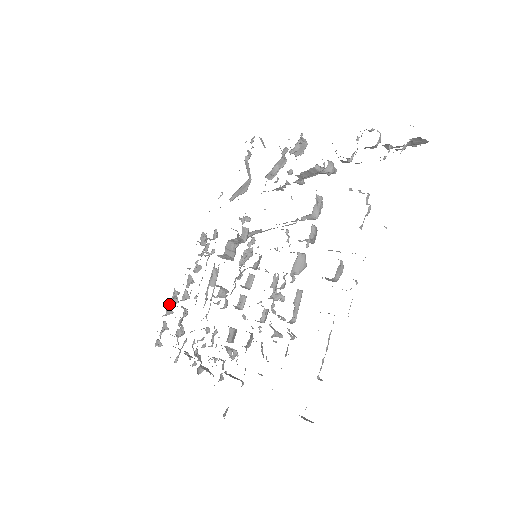
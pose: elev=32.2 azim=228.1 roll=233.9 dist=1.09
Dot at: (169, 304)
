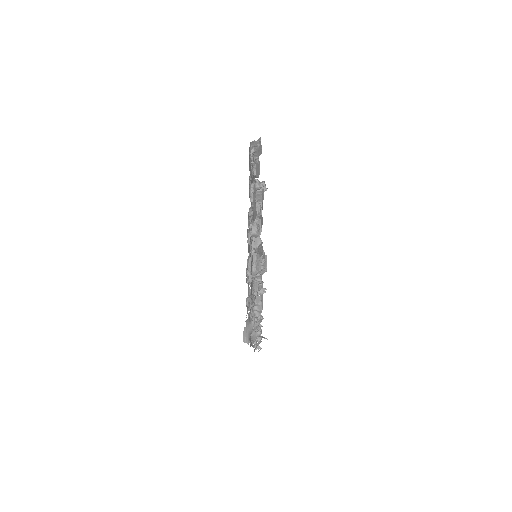
Dot at: occluded
